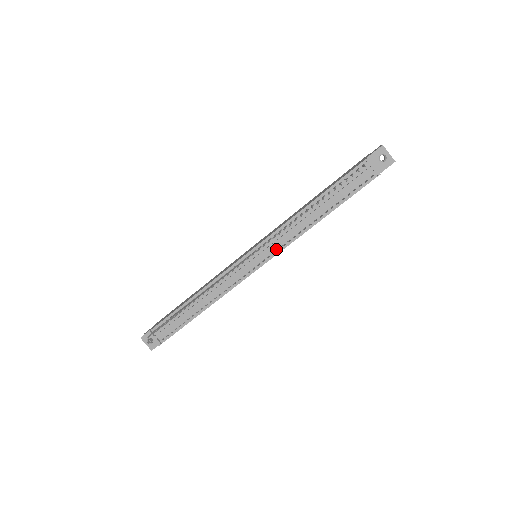
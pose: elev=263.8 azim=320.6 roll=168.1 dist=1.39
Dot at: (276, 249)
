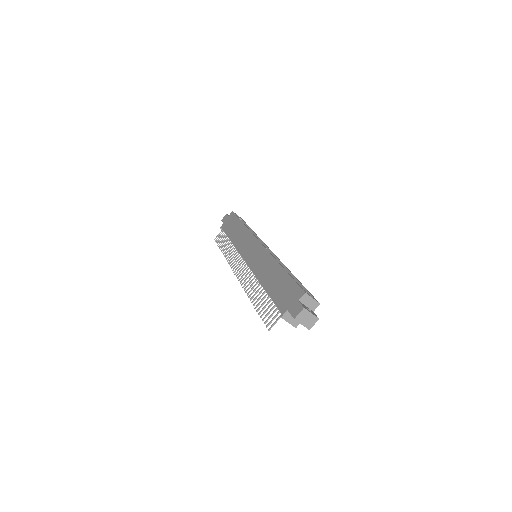
Dot at: occluded
